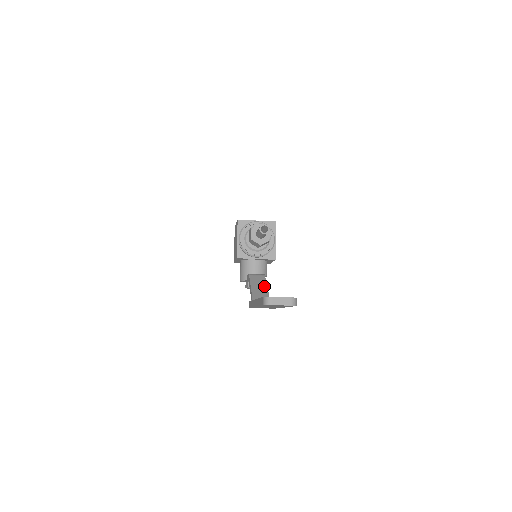
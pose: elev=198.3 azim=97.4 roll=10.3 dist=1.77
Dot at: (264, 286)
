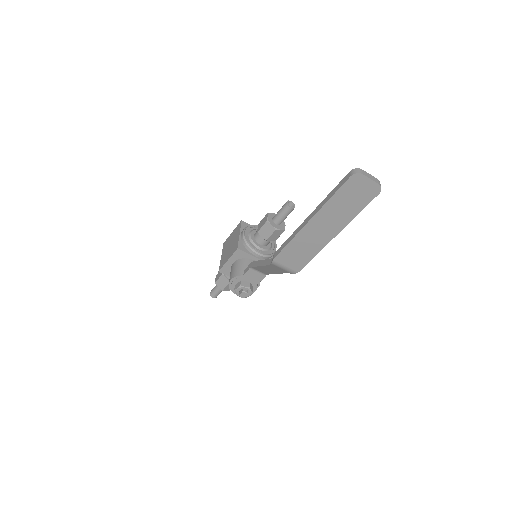
Dot at: occluded
